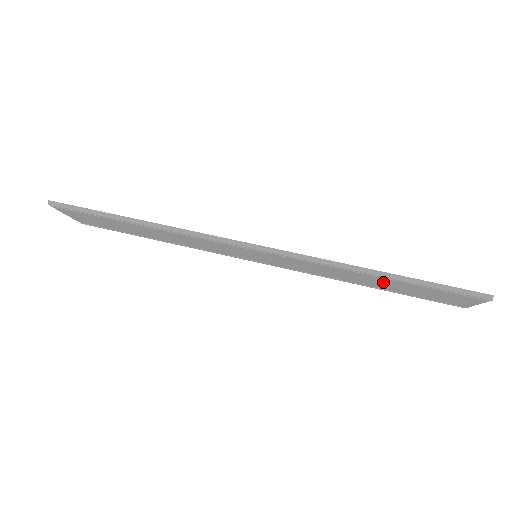
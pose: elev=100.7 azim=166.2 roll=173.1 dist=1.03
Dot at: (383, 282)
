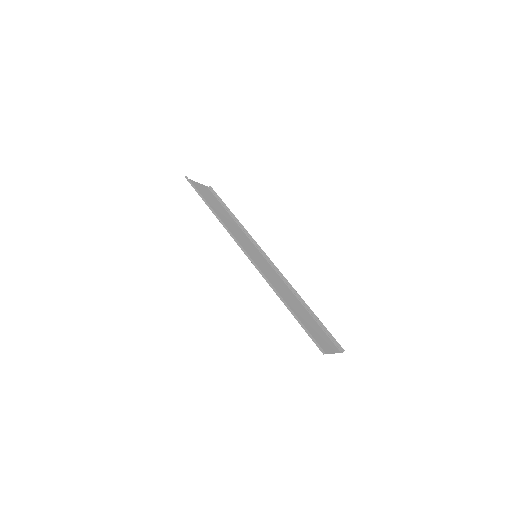
Dot at: (296, 309)
